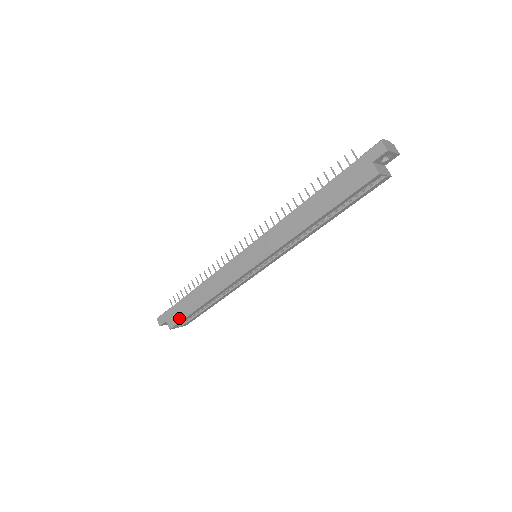
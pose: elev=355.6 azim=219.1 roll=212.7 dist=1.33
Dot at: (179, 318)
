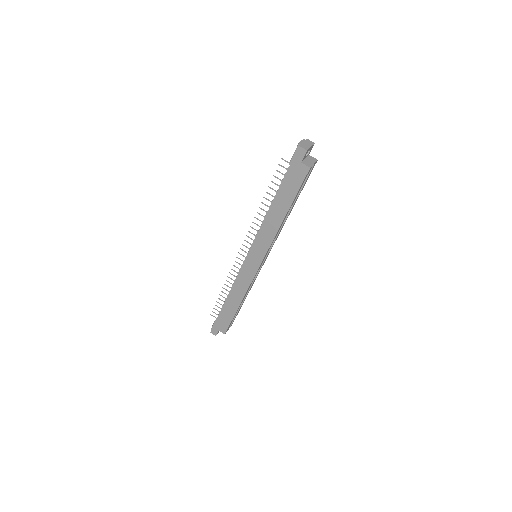
Dot at: (227, 324)
